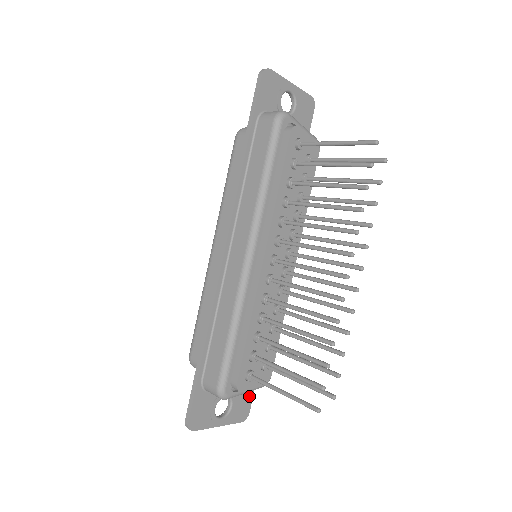
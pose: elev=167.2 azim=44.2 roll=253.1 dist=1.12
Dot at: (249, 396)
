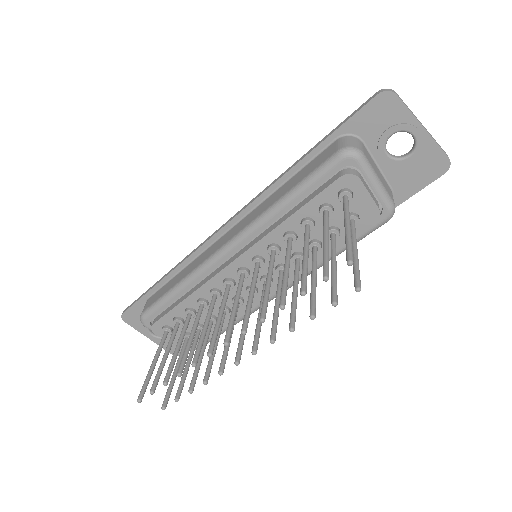
Dot at: occluded
